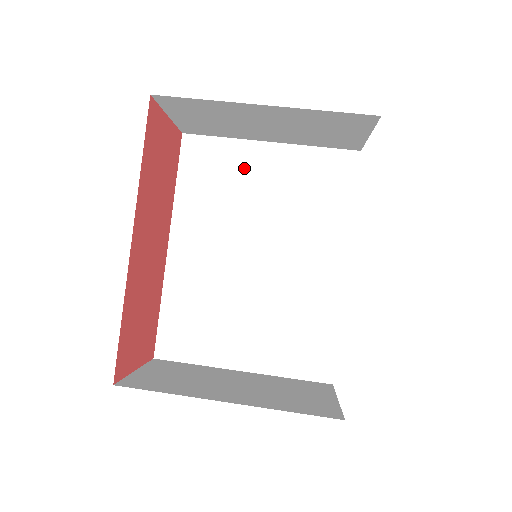
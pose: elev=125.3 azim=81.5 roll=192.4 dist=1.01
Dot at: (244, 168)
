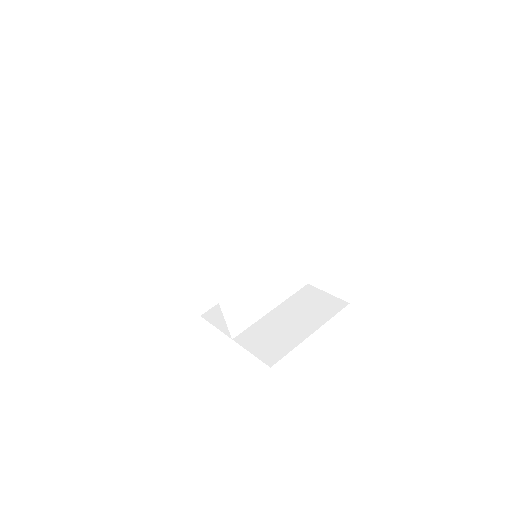
Dot at: (231, 216)
